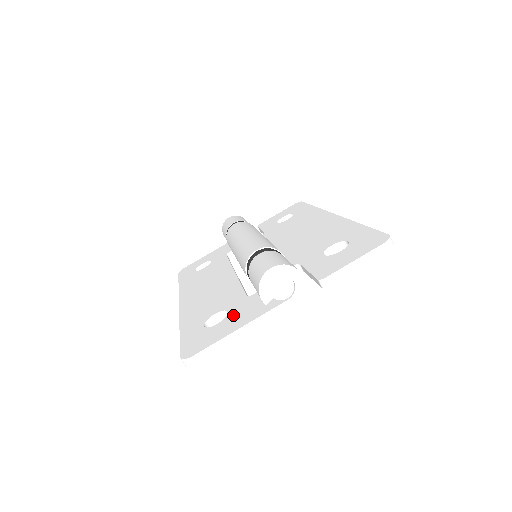
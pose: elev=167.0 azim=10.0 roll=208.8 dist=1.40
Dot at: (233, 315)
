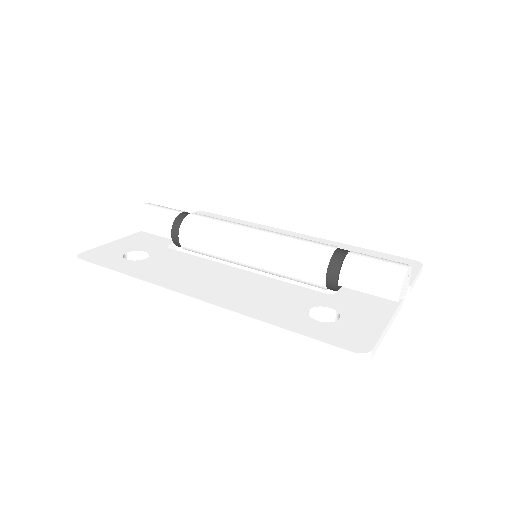
Dot at: (349, 311)
